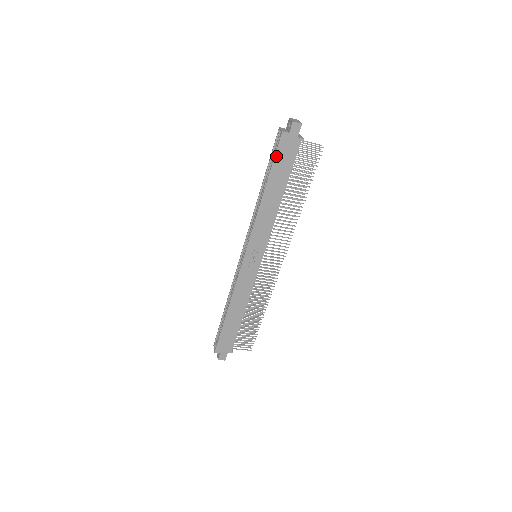
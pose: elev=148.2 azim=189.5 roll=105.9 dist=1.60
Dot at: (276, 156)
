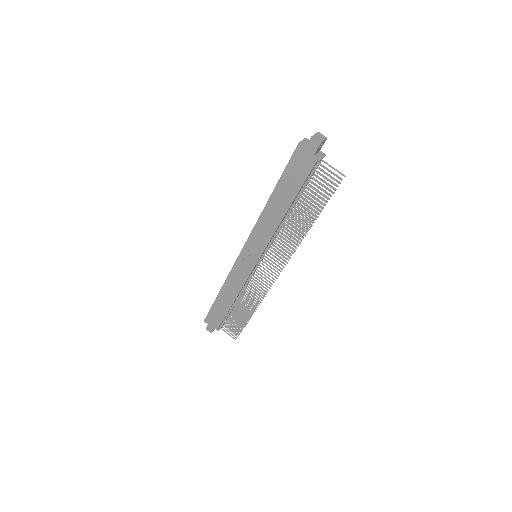
Dot at: (288, 166)
